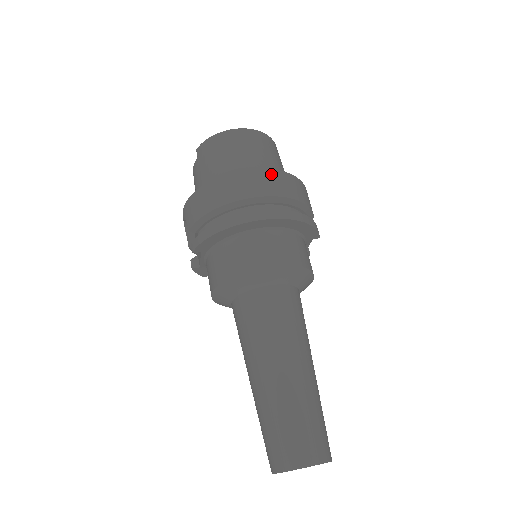
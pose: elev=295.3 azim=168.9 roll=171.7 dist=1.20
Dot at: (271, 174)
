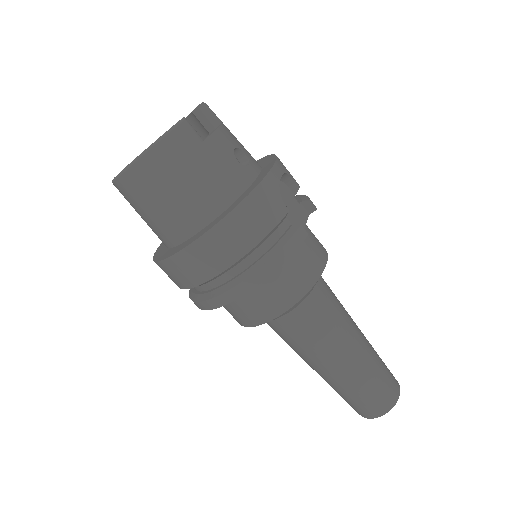
Dot at: (200, 246)
